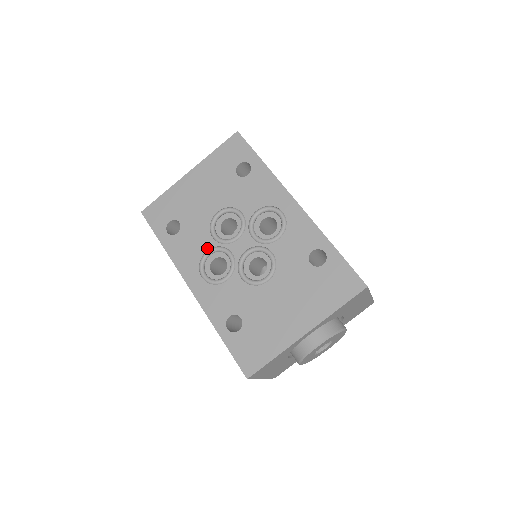
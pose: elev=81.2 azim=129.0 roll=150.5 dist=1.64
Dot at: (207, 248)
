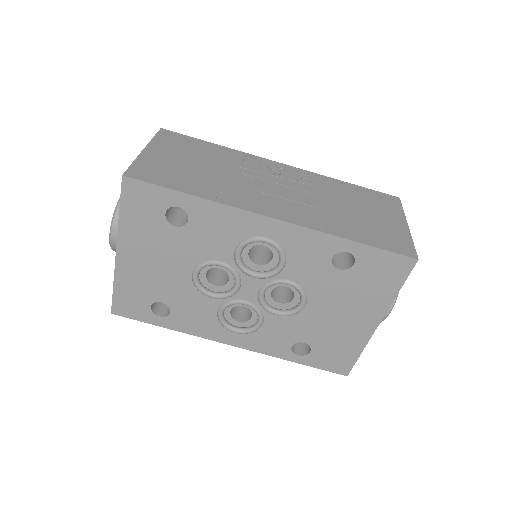
Dot at: (215, 309)
